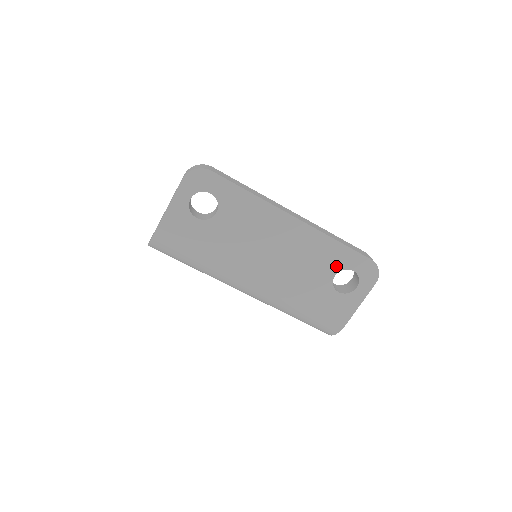
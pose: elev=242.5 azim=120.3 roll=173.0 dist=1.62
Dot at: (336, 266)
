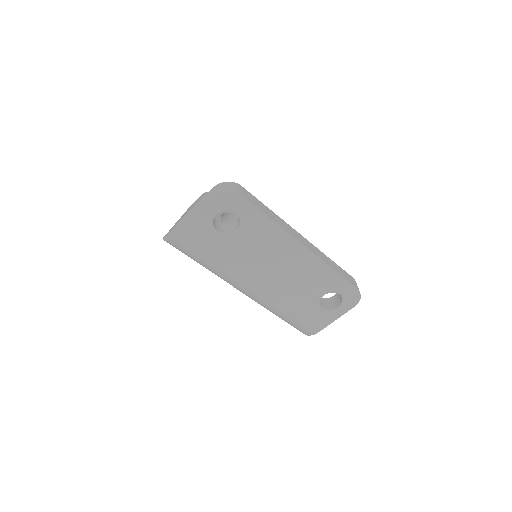
Dot at: (327, 289)
